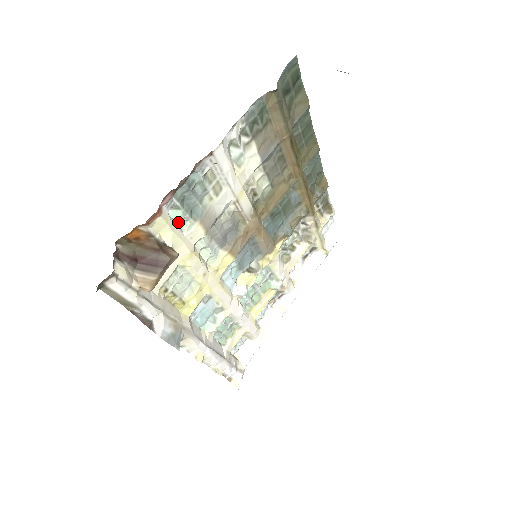
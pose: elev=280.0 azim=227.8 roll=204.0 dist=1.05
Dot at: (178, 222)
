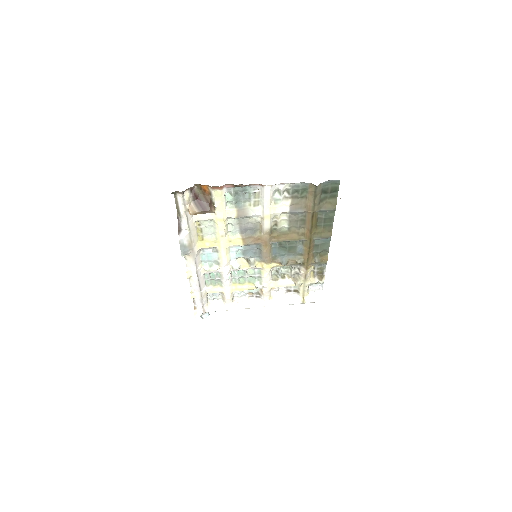
Dot at: (227, 200)
